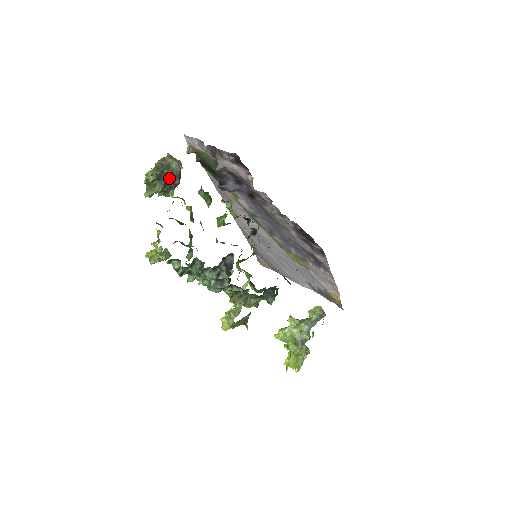
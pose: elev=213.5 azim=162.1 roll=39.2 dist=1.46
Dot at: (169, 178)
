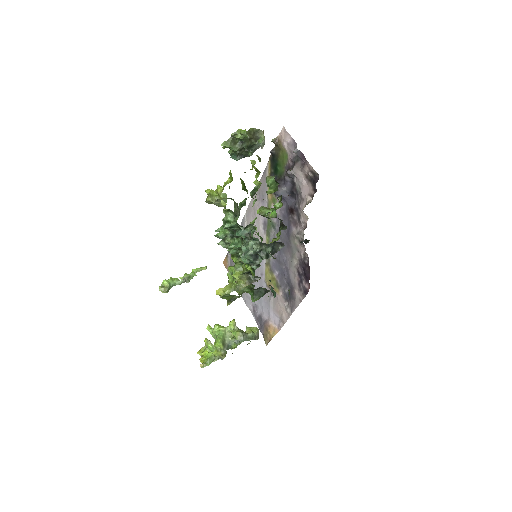
Dot at: (249, 147)
